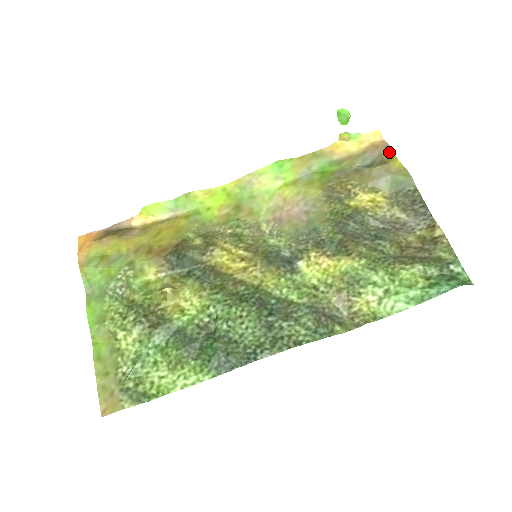
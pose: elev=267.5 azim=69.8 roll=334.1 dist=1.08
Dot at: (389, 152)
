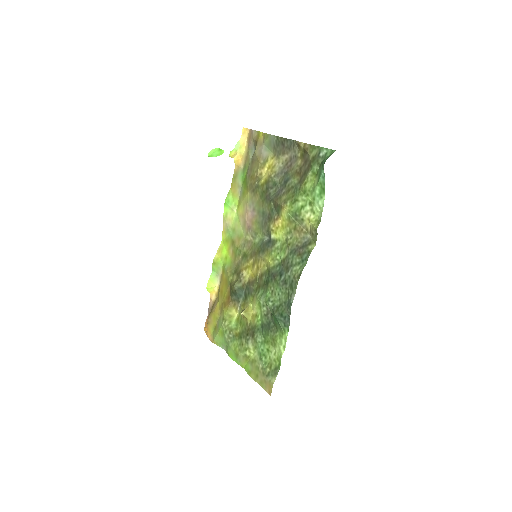
Dot at: (255, 133)
